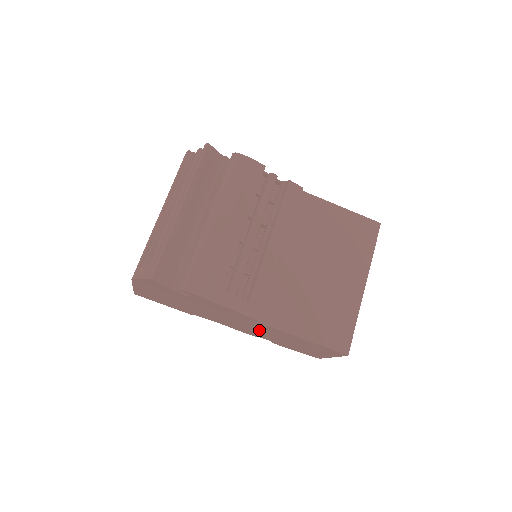
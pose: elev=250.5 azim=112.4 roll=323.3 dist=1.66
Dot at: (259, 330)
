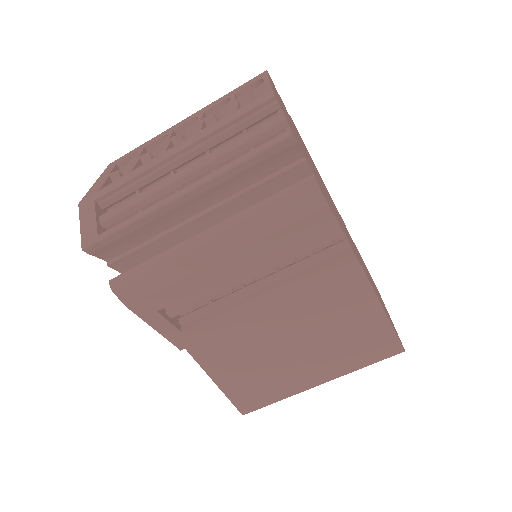
Dot at: occluded
